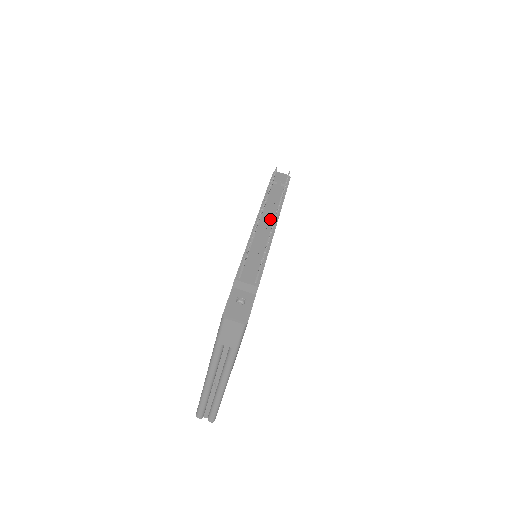
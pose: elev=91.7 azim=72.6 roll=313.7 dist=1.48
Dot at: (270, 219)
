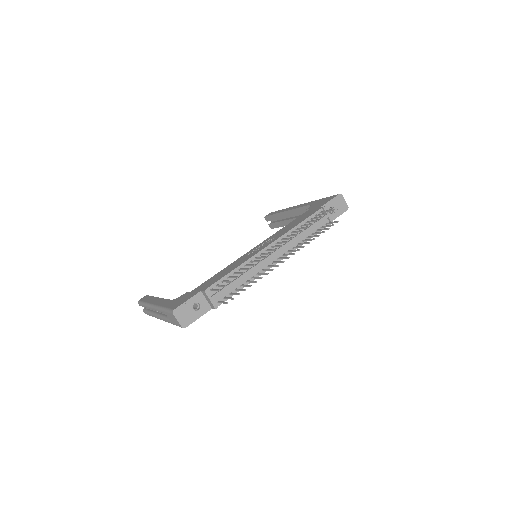
Dot at: (284, 249)
